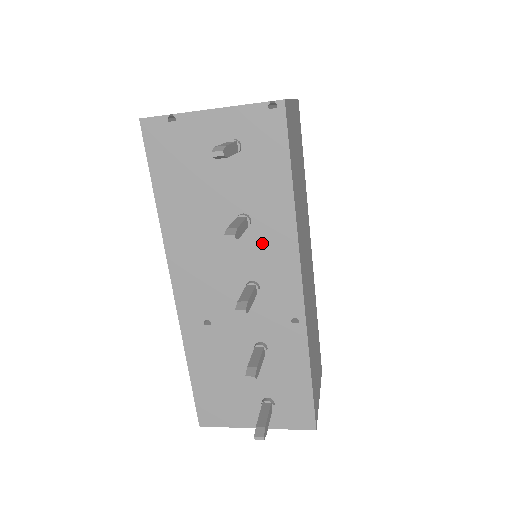
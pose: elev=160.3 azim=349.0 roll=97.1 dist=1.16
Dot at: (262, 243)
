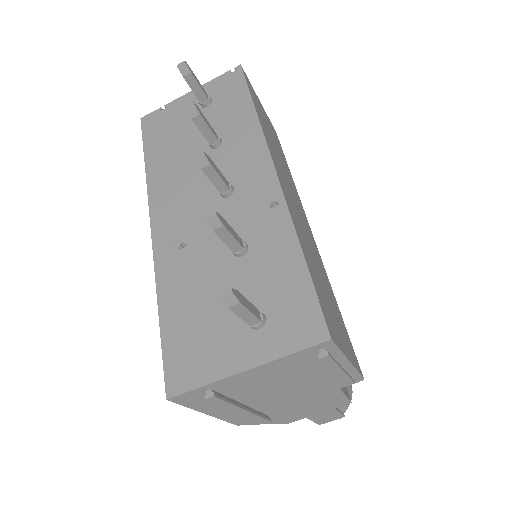
Dot at: (233, 152)
